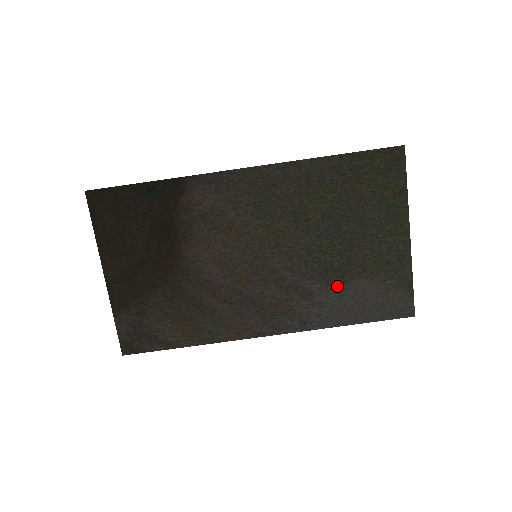
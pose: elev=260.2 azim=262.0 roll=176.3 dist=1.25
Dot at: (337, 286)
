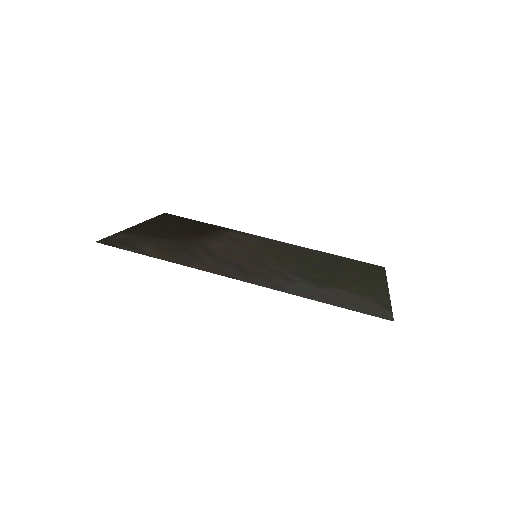
Dot at: (317, 285)
